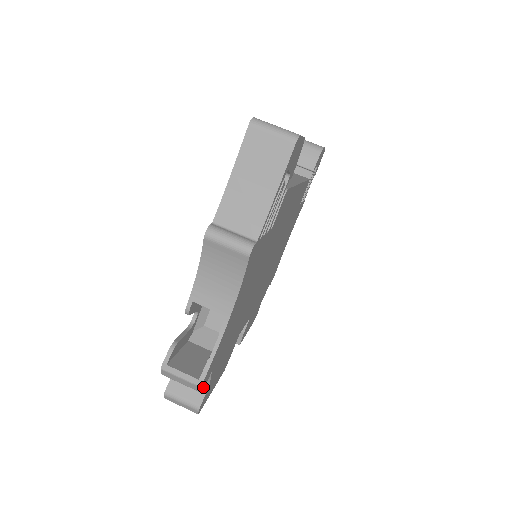
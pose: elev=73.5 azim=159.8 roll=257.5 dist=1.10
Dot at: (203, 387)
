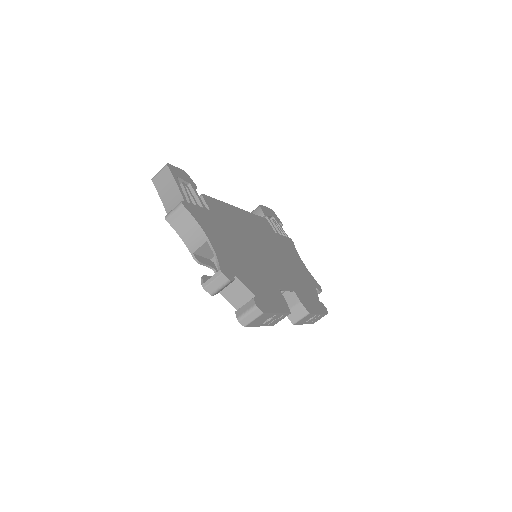
Dot at: (231, 279)
